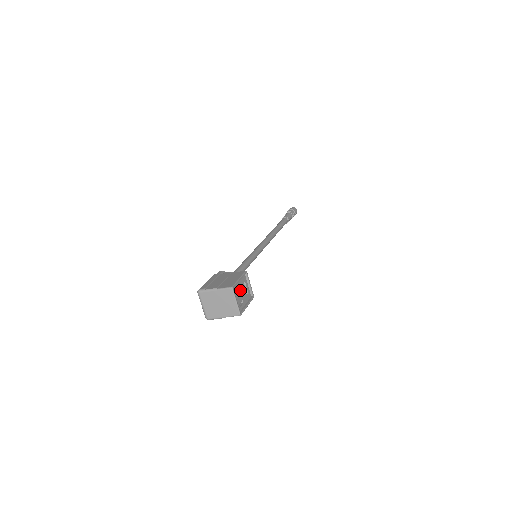
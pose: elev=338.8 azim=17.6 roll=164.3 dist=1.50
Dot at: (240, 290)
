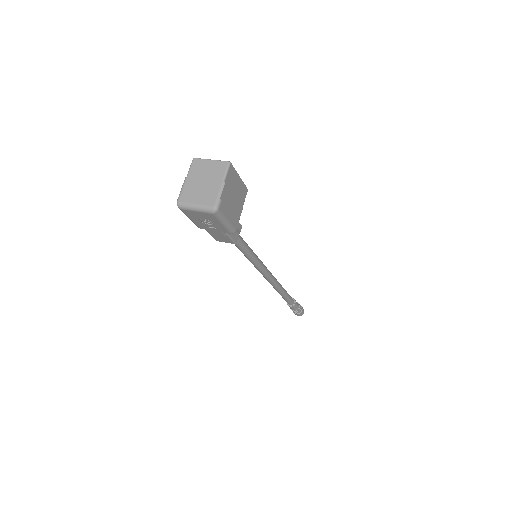
Dot at: occluded
